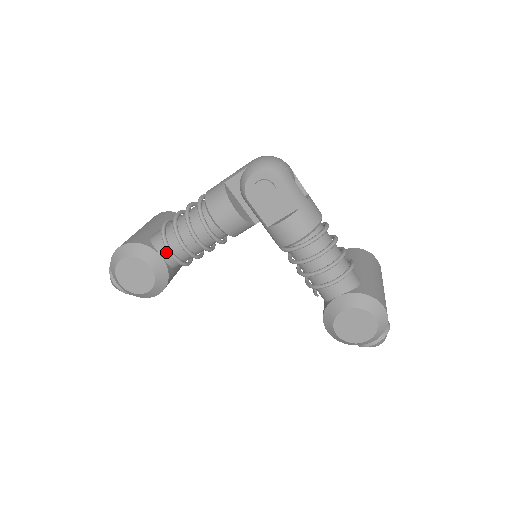
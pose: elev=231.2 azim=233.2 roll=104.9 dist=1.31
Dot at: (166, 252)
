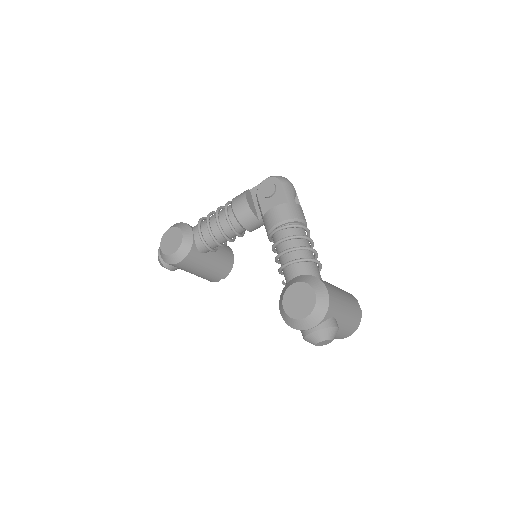
Dot at: (197, 230)
